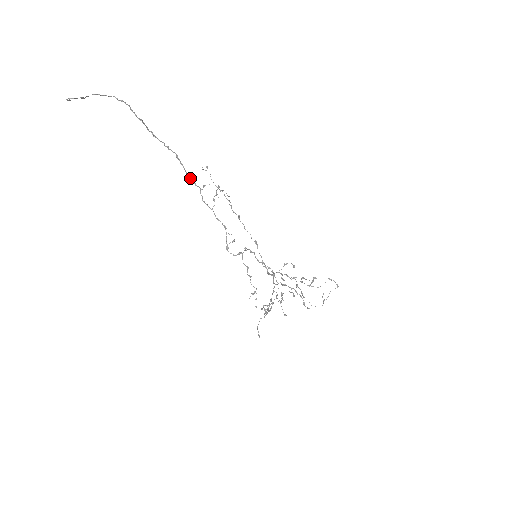
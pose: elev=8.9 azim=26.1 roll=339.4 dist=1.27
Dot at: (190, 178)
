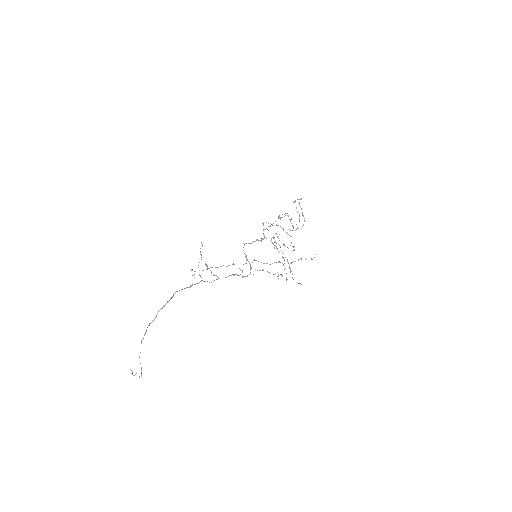
Dot at: occluded
